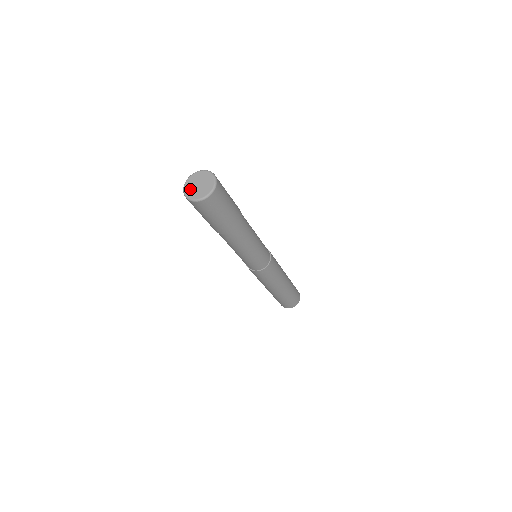
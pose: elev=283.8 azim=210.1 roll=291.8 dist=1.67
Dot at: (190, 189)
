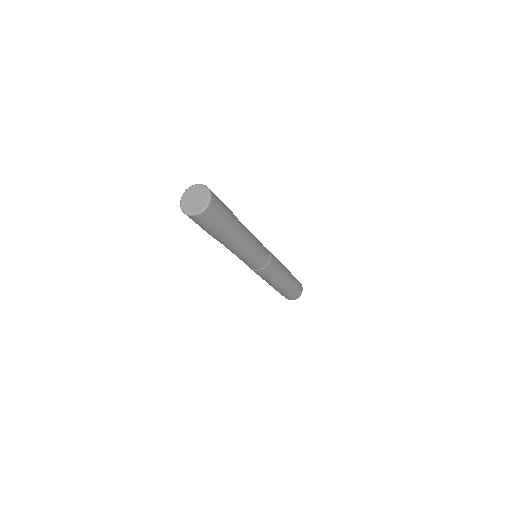
Dot at: (188, 206)
